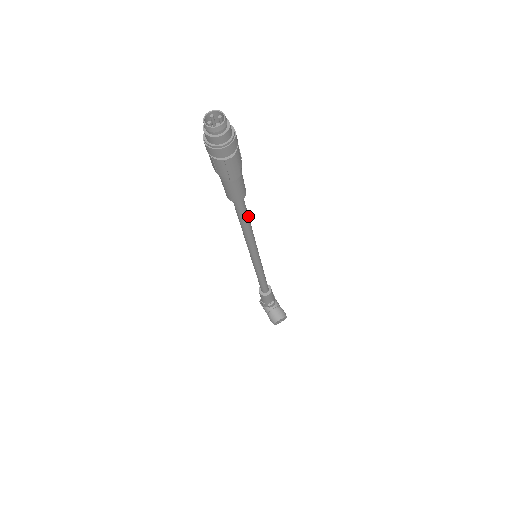
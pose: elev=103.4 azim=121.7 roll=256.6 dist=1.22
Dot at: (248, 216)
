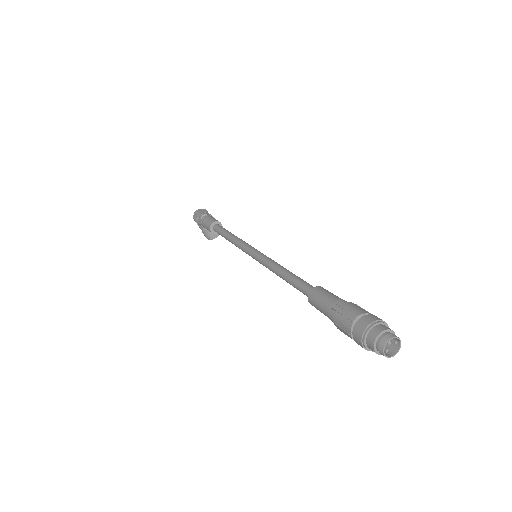
Dot at: occluded
